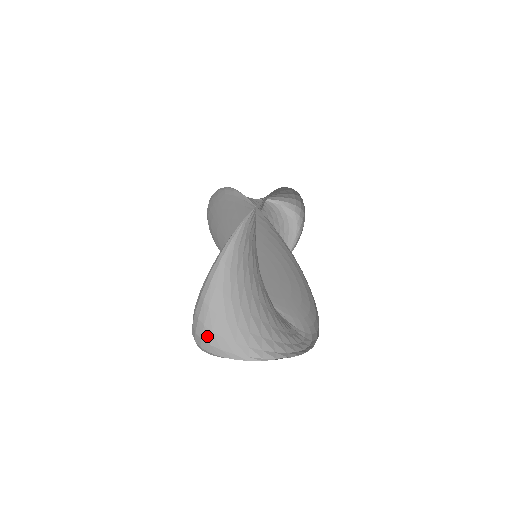
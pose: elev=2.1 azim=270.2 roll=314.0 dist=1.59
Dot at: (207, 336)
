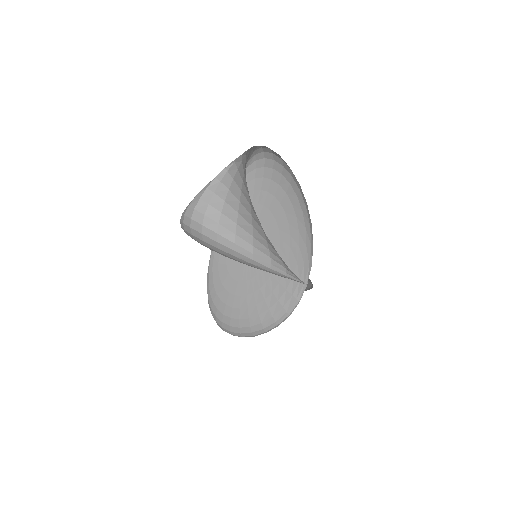
Dot at: occluded
